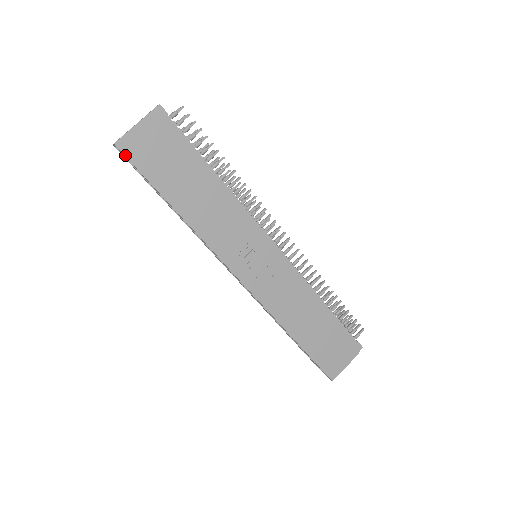
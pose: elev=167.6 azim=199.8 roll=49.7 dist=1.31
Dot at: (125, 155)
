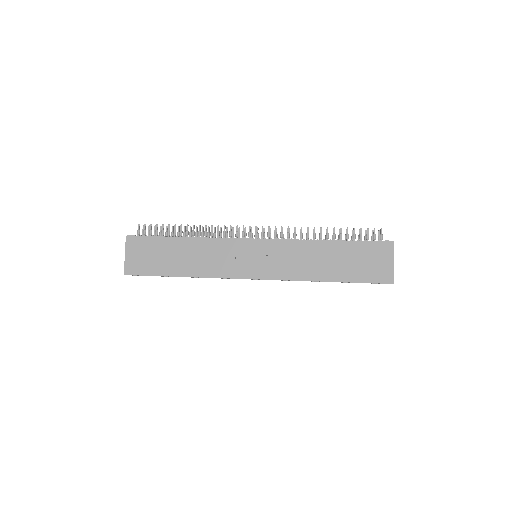
Dot at: occluded
